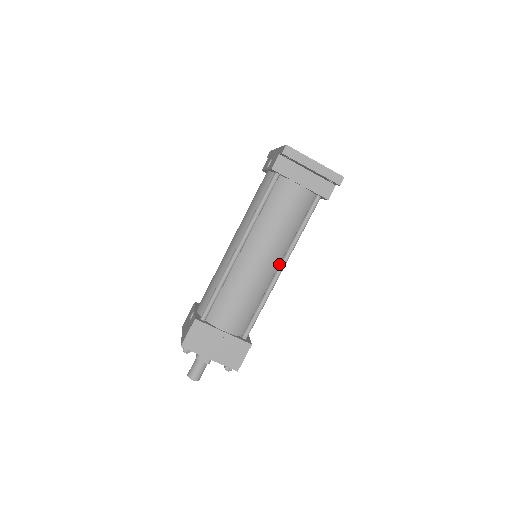
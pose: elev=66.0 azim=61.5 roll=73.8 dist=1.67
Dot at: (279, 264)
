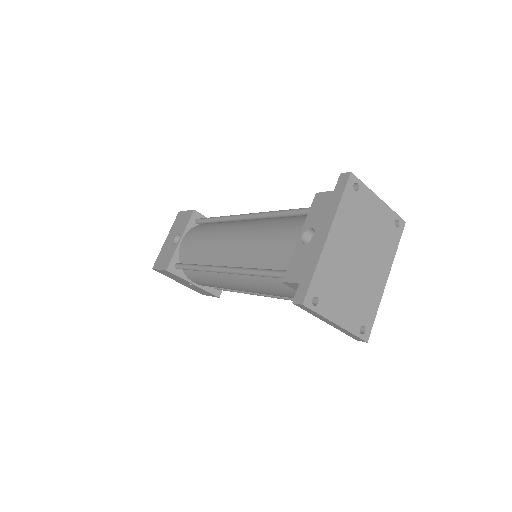
Dot at: occluded
